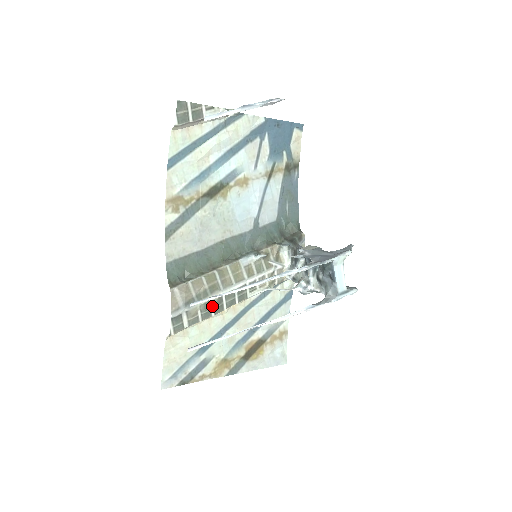
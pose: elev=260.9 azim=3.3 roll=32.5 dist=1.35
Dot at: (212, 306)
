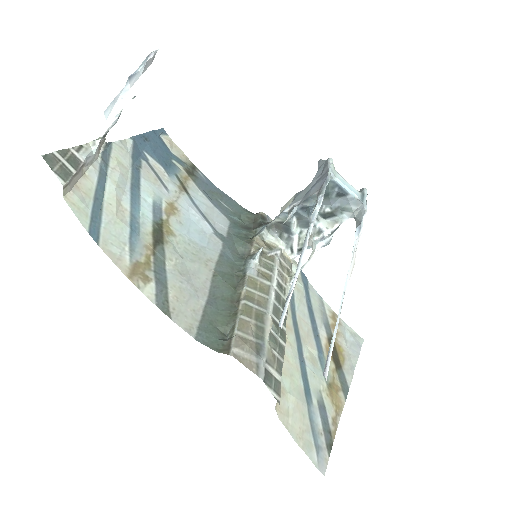
Dot at: (276, 336)
